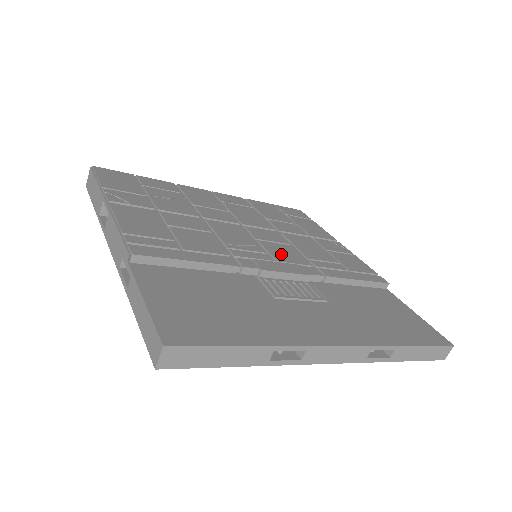
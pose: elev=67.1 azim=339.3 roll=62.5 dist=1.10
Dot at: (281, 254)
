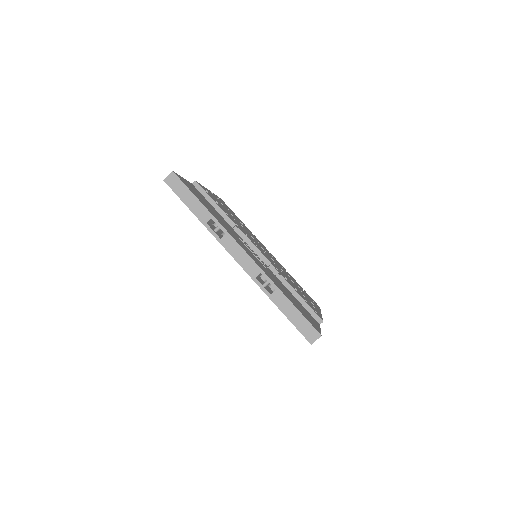
Dot at: occluded
